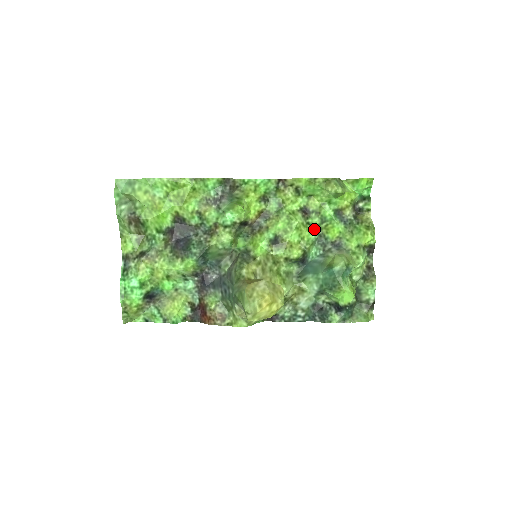
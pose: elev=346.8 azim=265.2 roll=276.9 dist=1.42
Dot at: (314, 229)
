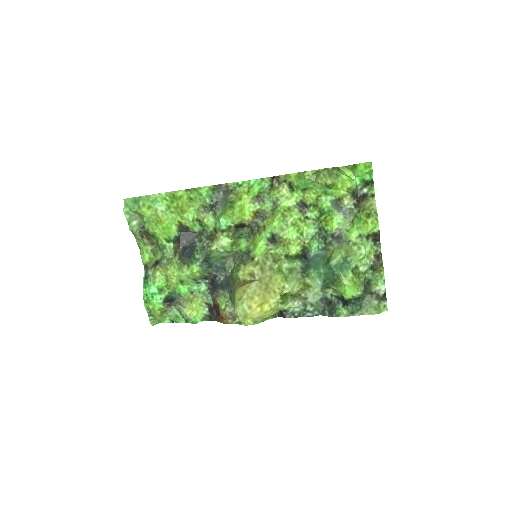
Dot at: (313, 223)
